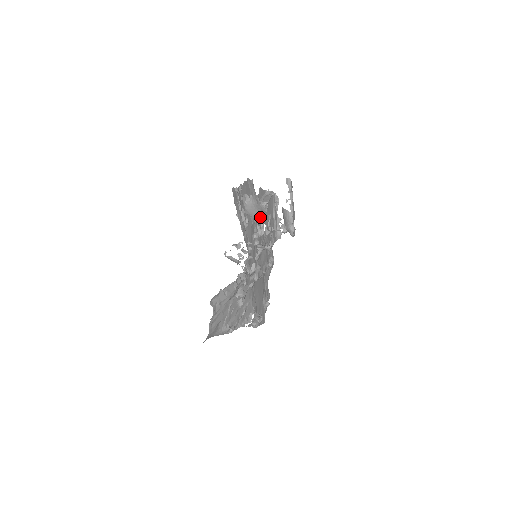
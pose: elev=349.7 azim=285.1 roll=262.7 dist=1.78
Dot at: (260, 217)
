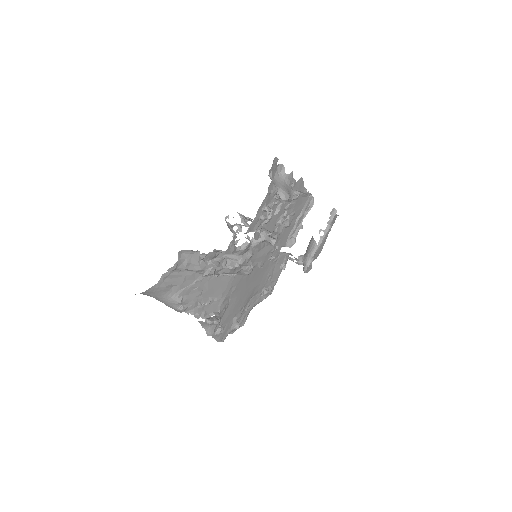
Dot at: (283, 194)
